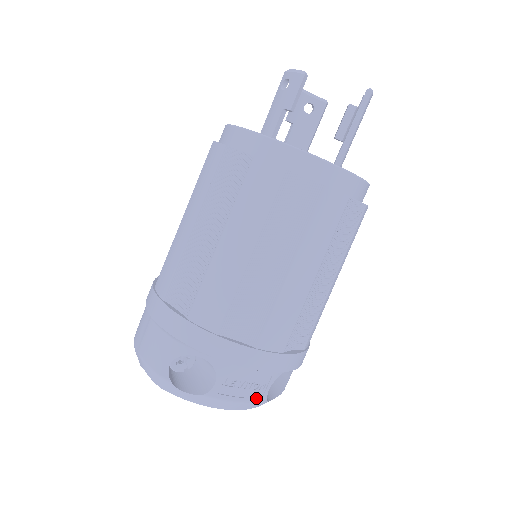
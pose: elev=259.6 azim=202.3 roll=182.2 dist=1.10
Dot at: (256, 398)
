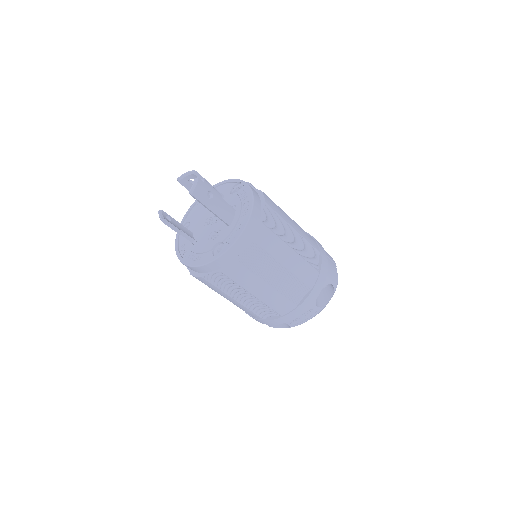
Dot at: (314, 314)
